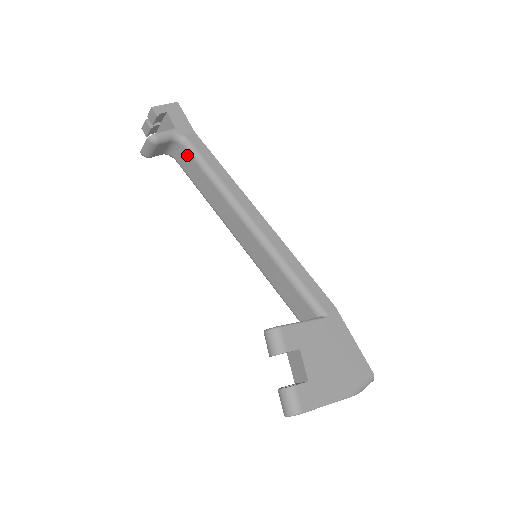
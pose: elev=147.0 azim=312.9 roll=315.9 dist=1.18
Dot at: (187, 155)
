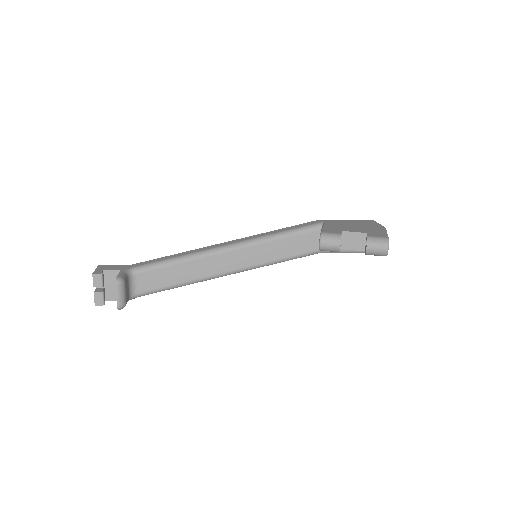
Dot at: (146, 274)
